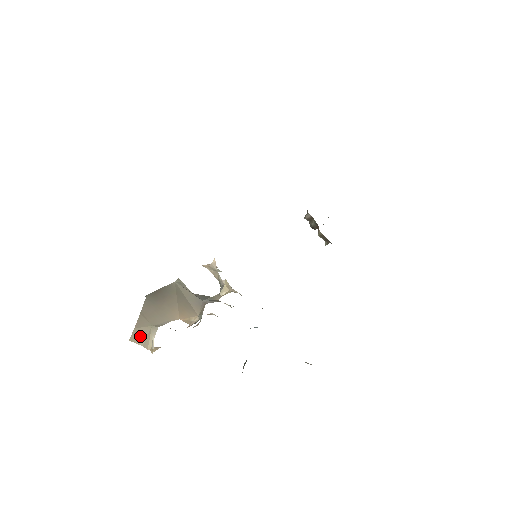
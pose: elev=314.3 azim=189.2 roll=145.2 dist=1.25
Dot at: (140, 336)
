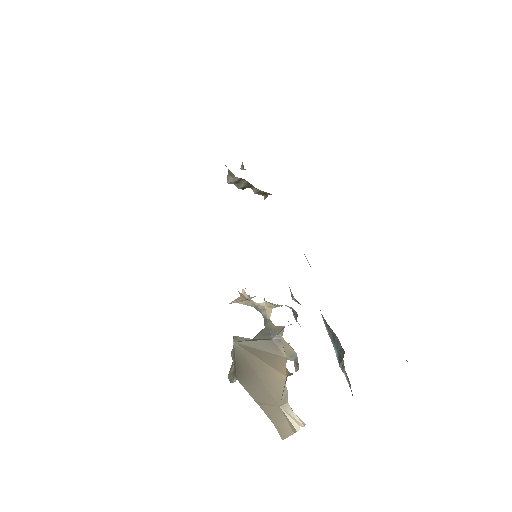
Dot at: (284, 426)
